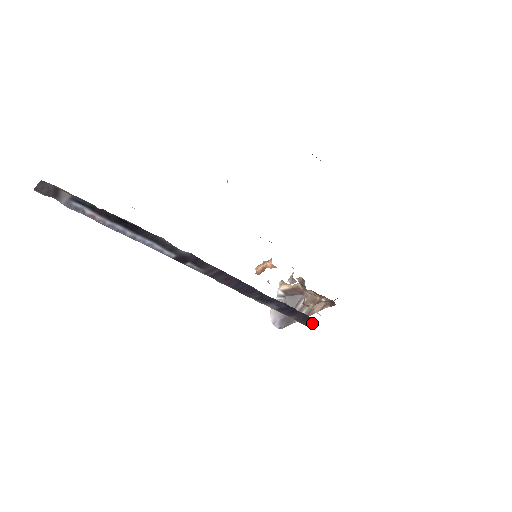
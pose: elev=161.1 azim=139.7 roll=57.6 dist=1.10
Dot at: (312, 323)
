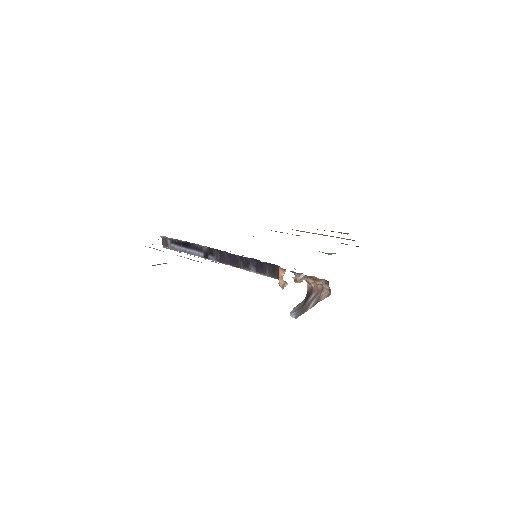
Dot at: occluded
